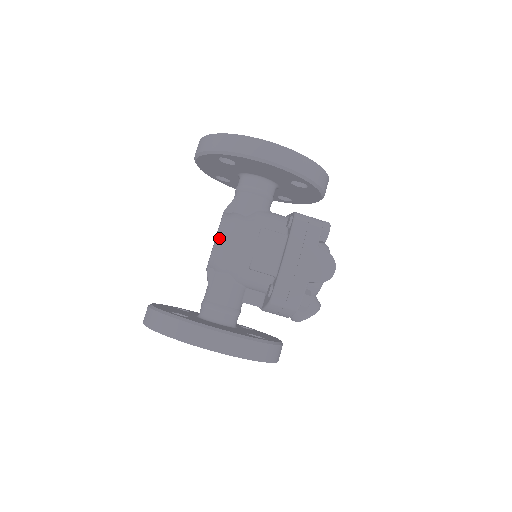
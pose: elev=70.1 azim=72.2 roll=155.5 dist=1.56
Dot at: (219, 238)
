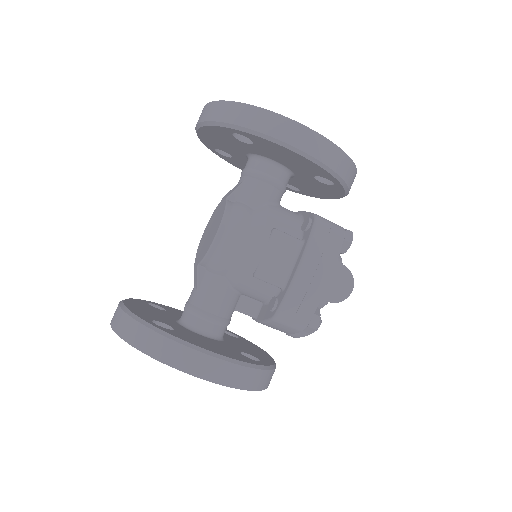
Dot at: (220, 234)
